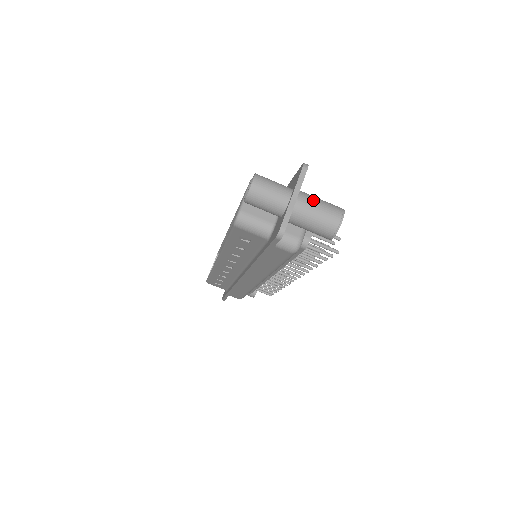
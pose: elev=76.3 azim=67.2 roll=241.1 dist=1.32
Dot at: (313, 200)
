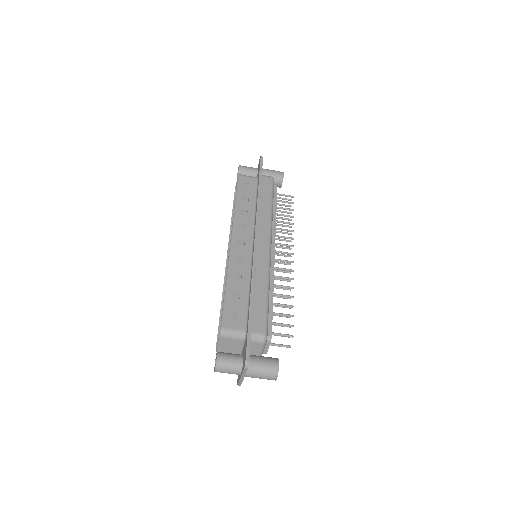
Dot at: (256, 374)
